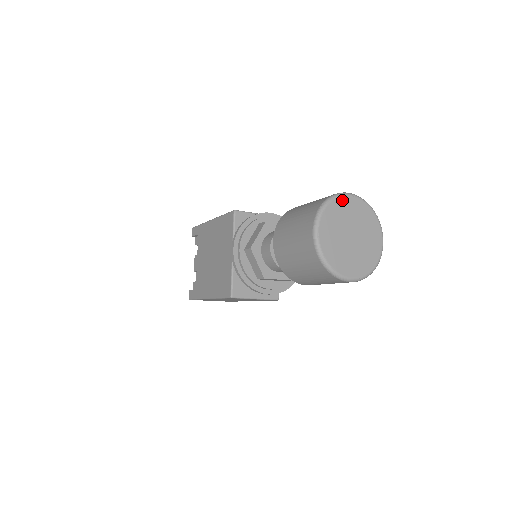
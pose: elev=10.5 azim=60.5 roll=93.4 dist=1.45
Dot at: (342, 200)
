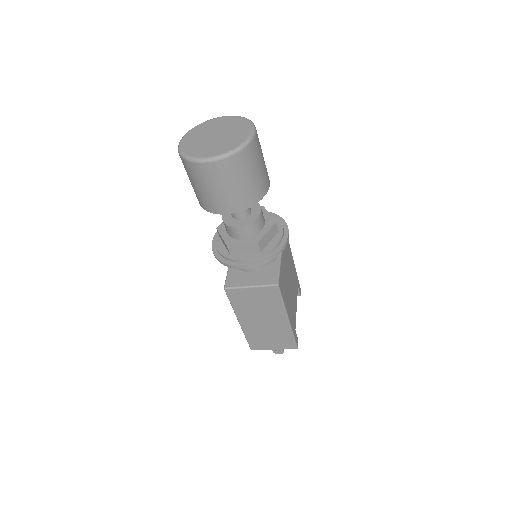
Dot at: (211, 121)
